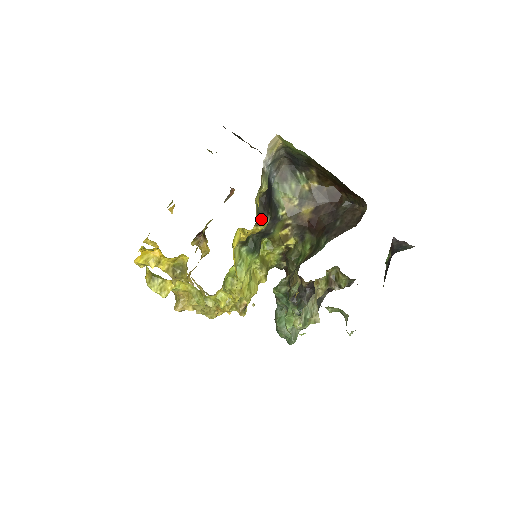
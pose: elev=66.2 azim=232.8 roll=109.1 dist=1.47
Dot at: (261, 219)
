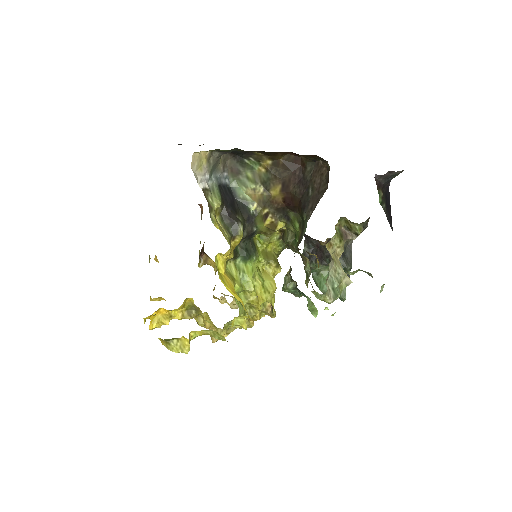
Dot at: (233, 232)
